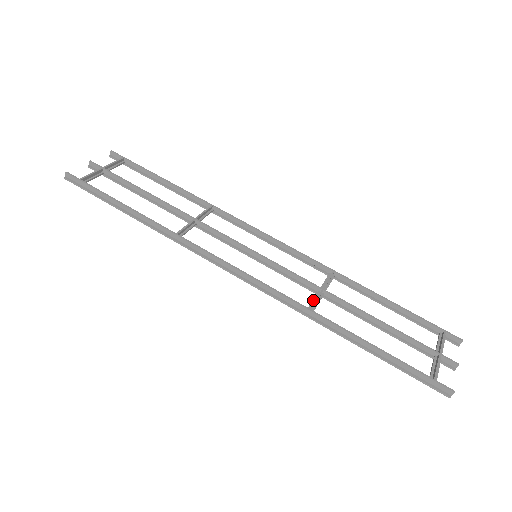
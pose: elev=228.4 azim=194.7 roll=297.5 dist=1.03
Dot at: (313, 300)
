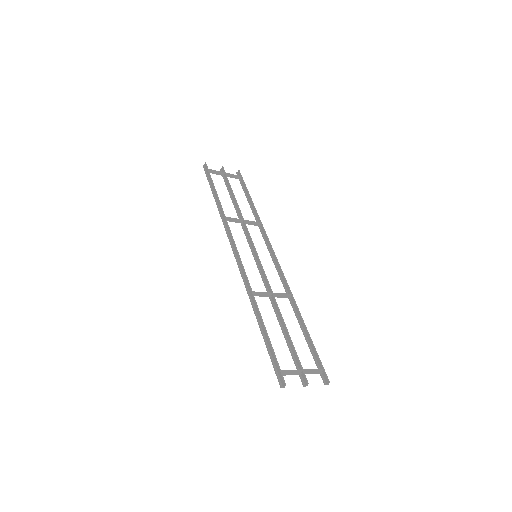
Dot at: (261, 292)
